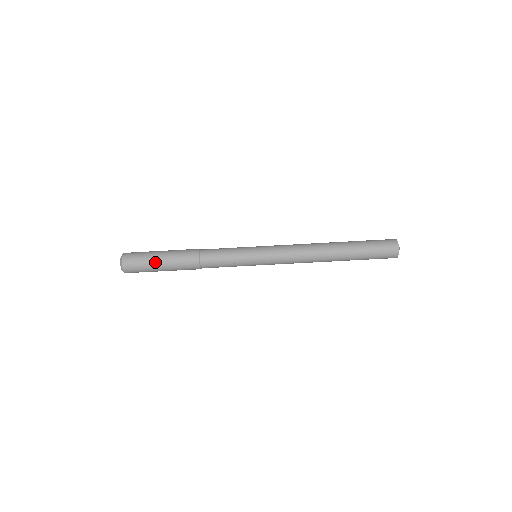
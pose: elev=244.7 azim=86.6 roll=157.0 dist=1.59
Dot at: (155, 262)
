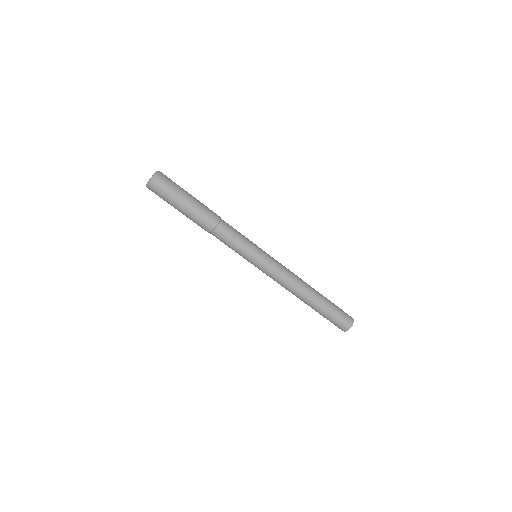
Dot at: (186, 193)
